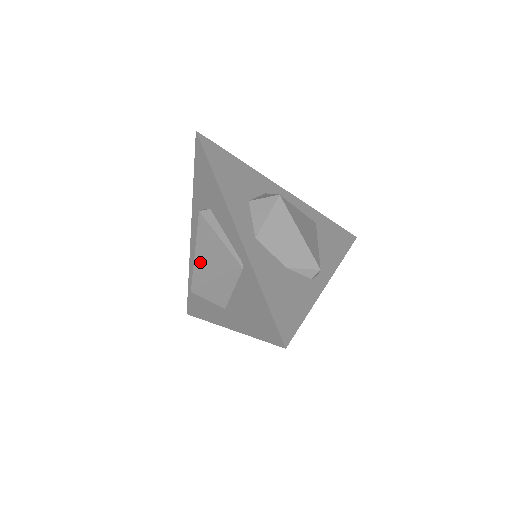
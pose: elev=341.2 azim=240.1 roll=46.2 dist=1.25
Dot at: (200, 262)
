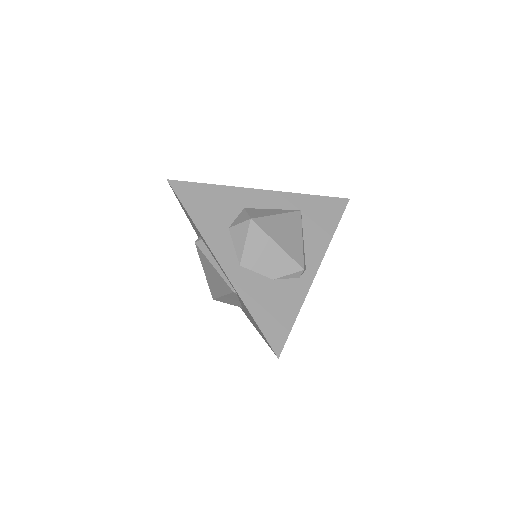
Dot at: (210, 281)
